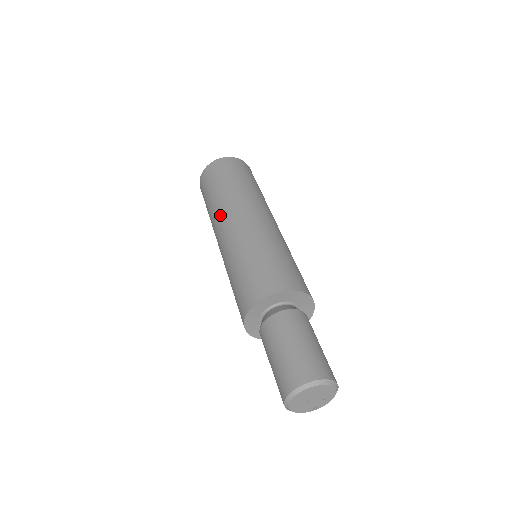
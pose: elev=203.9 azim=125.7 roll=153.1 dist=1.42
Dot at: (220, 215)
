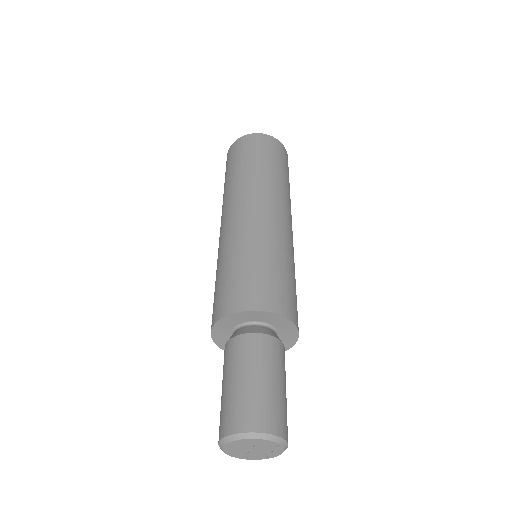
Dot at: (224, 205)
